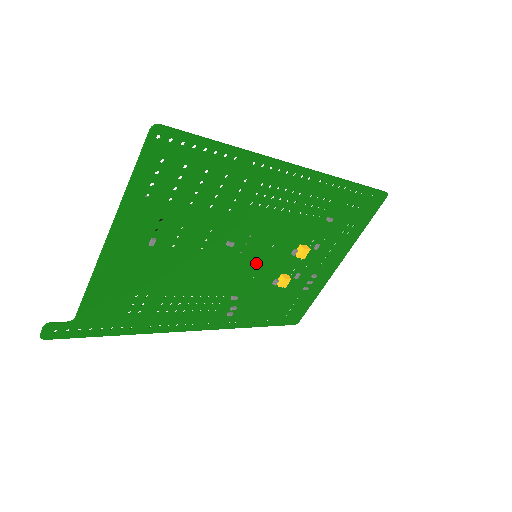
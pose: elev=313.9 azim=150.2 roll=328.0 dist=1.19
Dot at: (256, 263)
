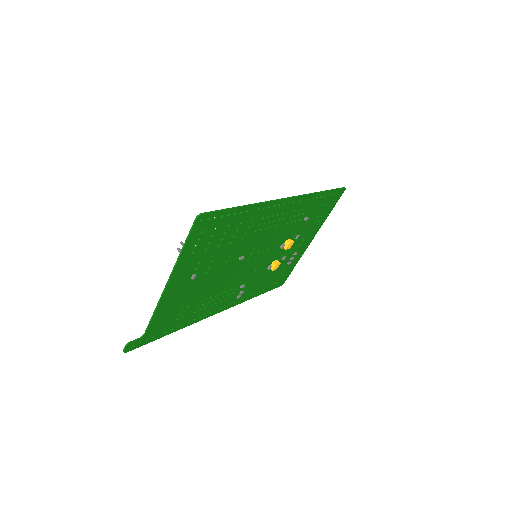
Dot at: (257, 261)
